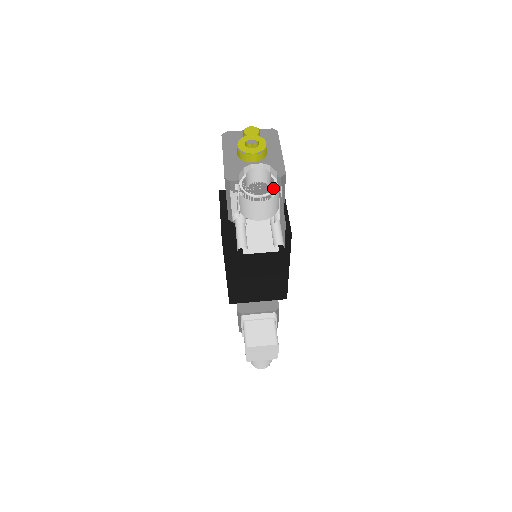
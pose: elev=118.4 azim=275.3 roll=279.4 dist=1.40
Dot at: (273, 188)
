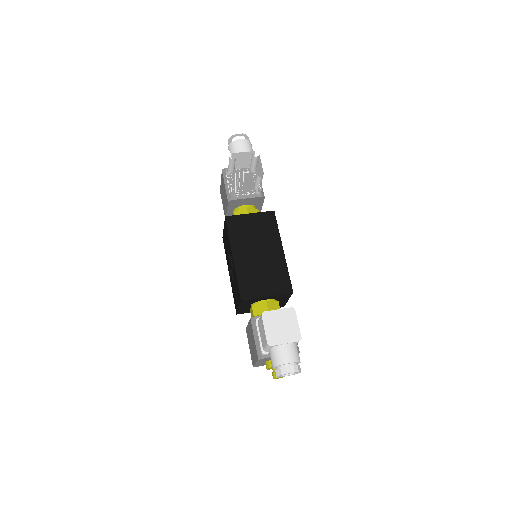
Dot at: occluded
